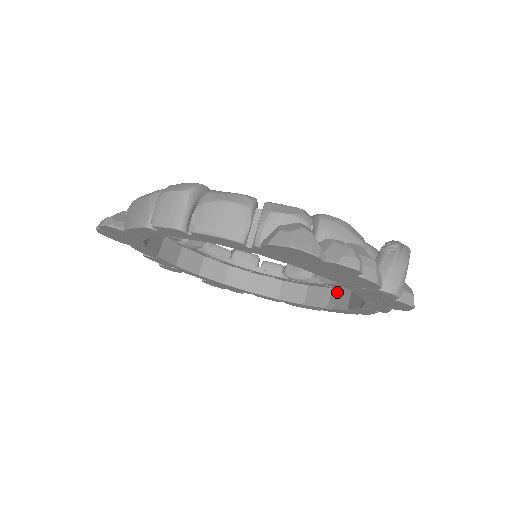
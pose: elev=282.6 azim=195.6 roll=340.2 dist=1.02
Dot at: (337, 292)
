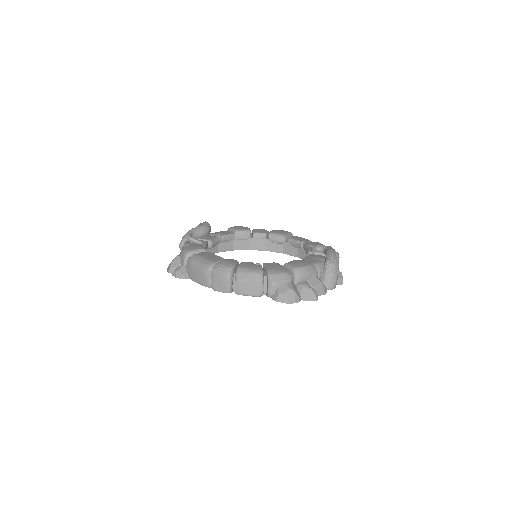
Dot at: occluded
